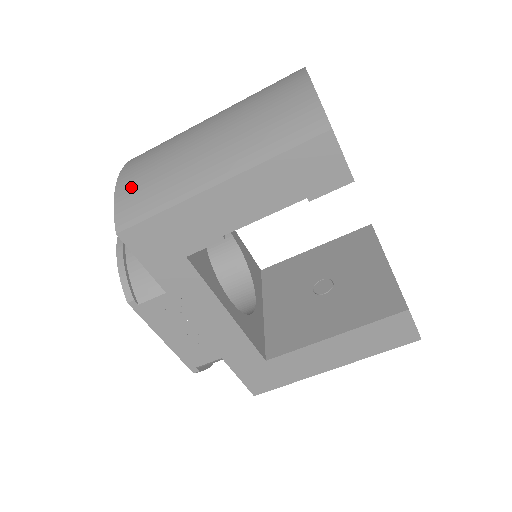
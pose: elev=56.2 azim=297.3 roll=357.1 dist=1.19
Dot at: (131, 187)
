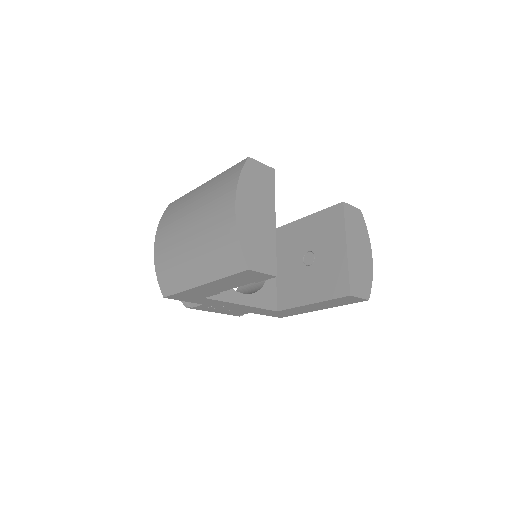
Dot at: (162, 269)
